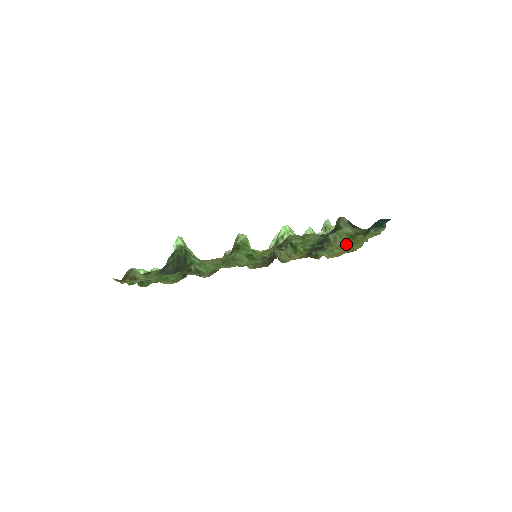
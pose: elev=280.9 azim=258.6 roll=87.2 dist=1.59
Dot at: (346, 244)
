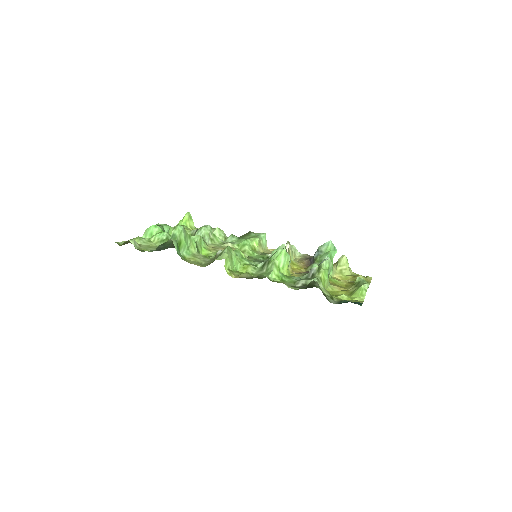
Dot at: occluded
